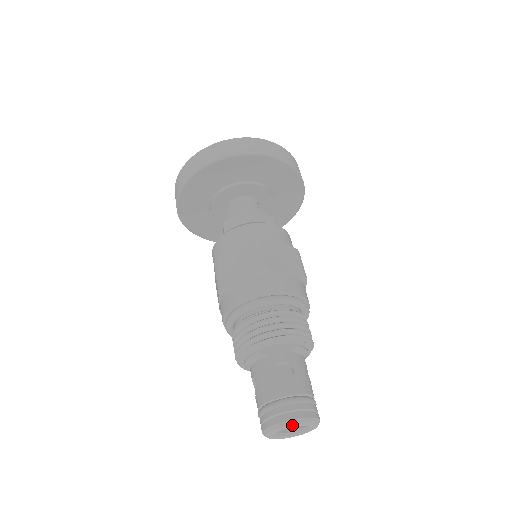
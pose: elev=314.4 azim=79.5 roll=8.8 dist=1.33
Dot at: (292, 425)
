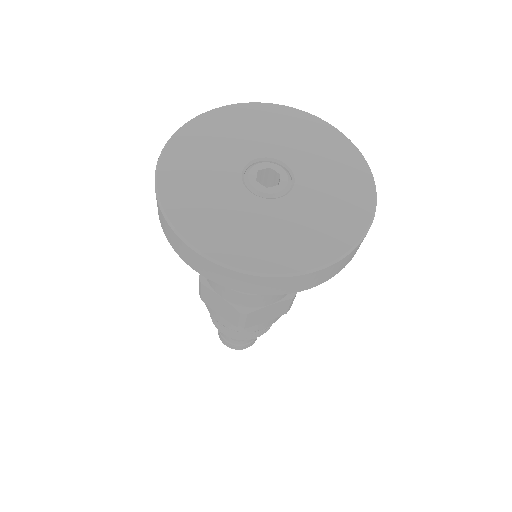
Dot at: occluded
